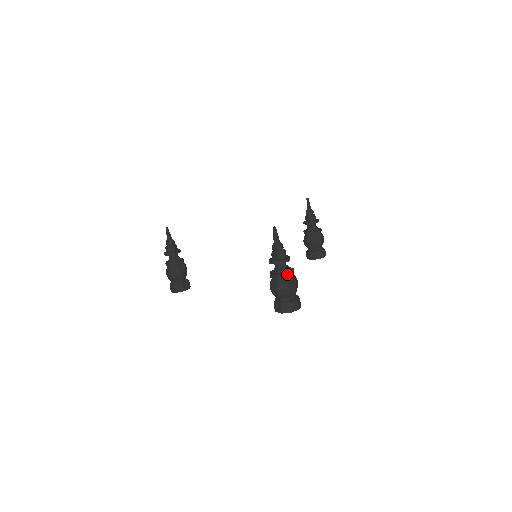
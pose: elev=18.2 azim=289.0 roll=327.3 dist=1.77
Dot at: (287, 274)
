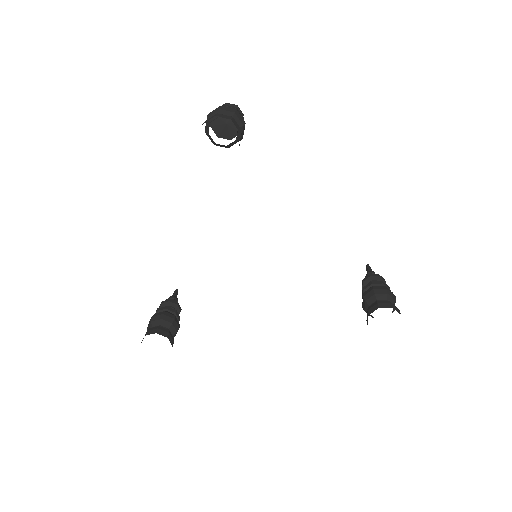
Dot at: (226, 106)
